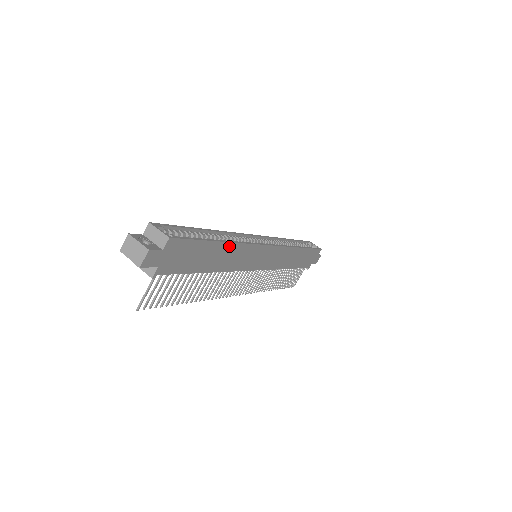
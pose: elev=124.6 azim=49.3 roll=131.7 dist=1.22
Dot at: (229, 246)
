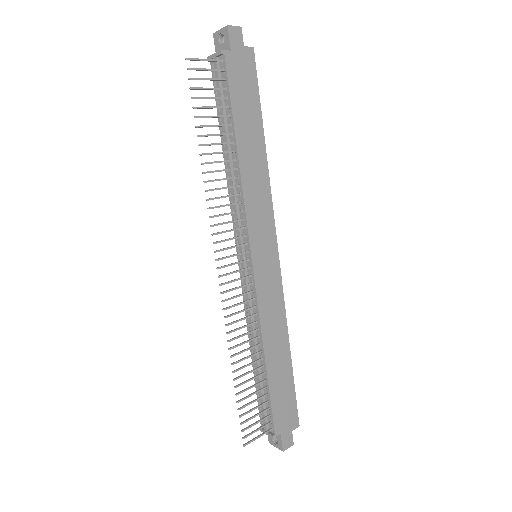
Dot at: (263, 156)
